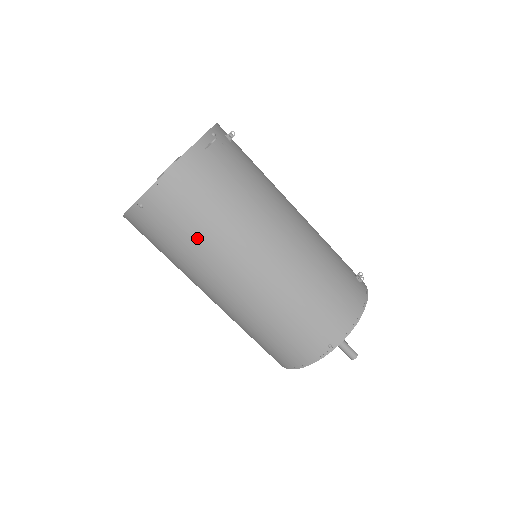
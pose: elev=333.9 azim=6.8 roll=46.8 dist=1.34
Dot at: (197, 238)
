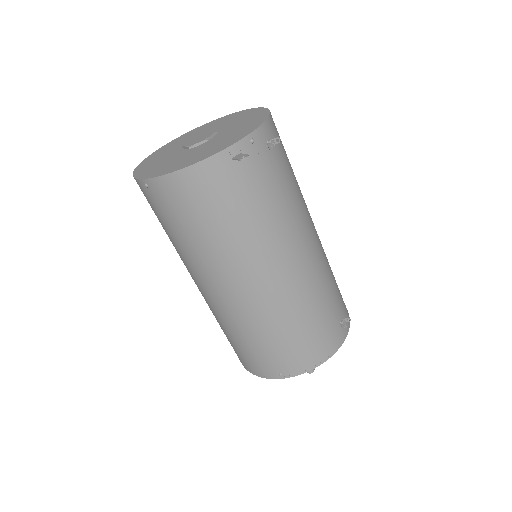
Dot at: (191, 240)
